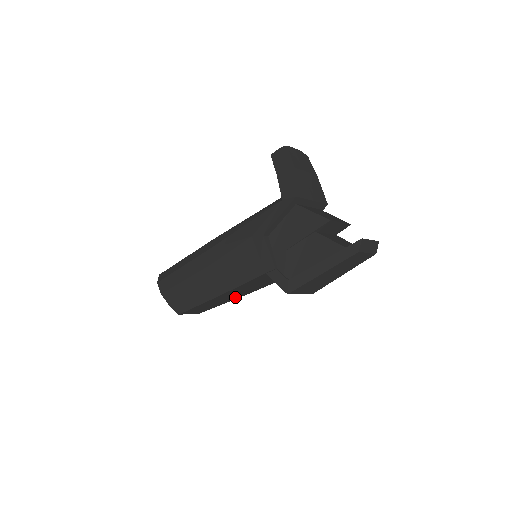
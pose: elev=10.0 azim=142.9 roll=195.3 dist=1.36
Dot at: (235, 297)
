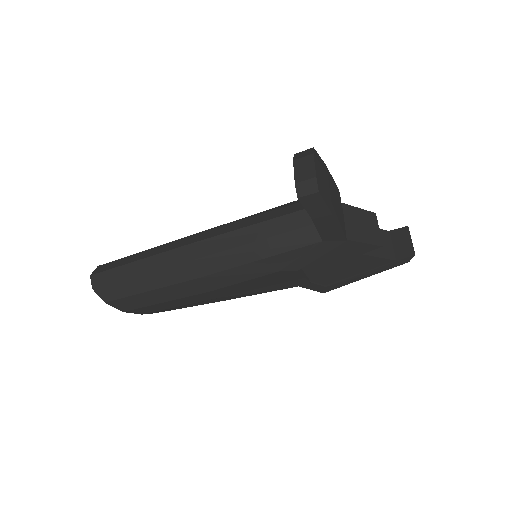
Dot at: occluded
